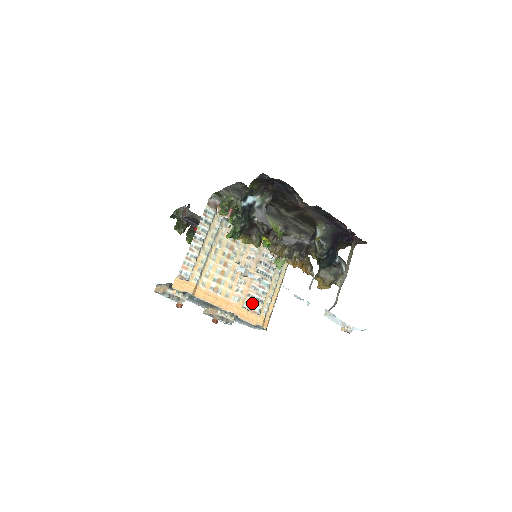
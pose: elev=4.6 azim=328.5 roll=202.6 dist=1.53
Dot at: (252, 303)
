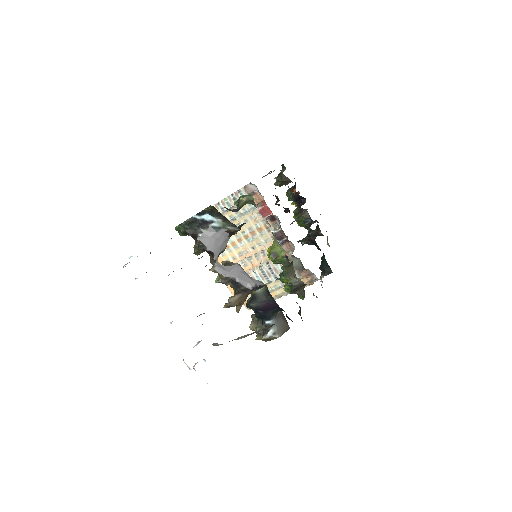
Dot at: occluded
